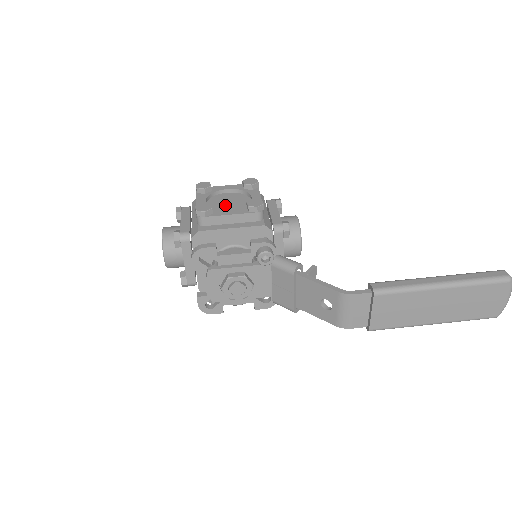
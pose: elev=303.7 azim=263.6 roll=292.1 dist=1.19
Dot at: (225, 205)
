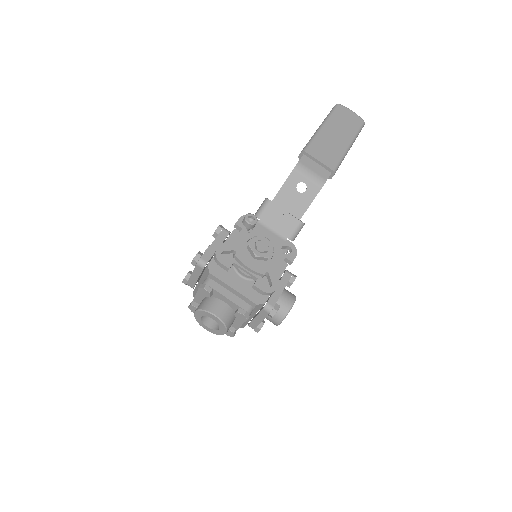
Dot at: occluded
